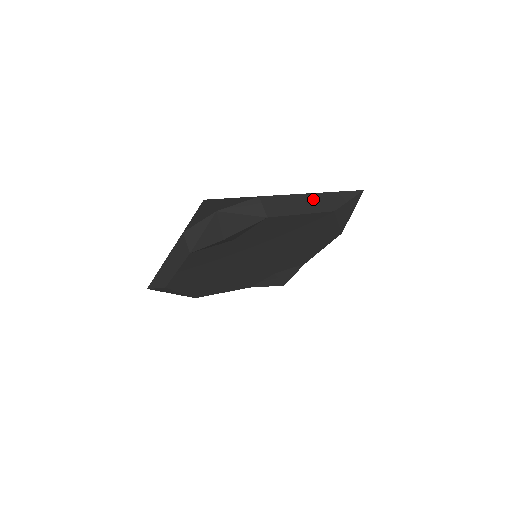
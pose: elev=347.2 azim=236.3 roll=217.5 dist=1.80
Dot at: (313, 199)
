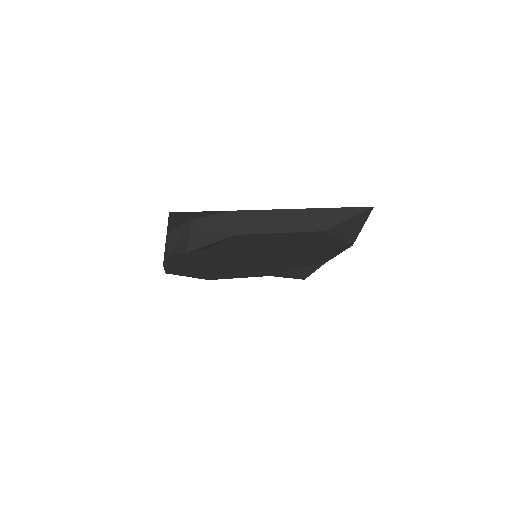
Dot at: (300, 216)
